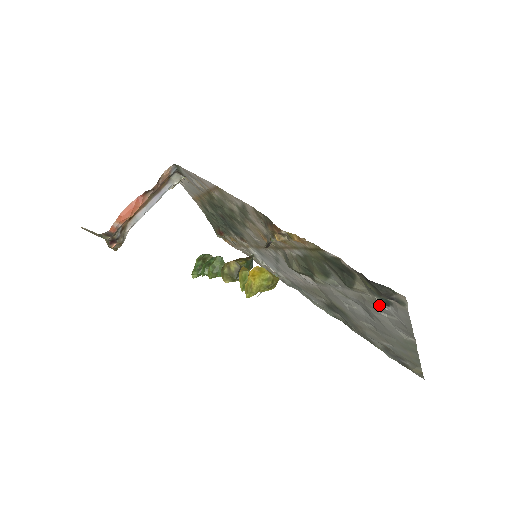
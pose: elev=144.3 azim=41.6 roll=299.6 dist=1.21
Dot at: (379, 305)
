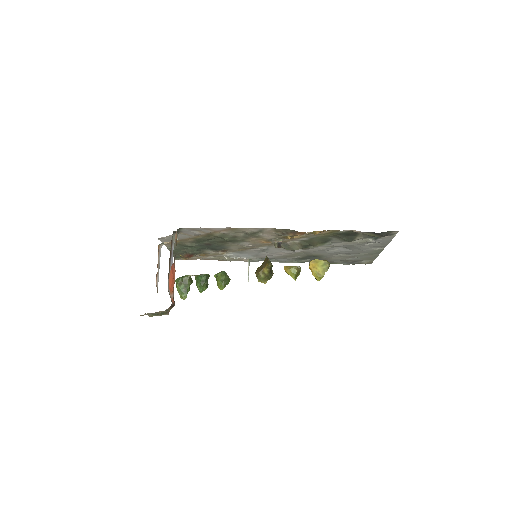
Dot at: occluded
